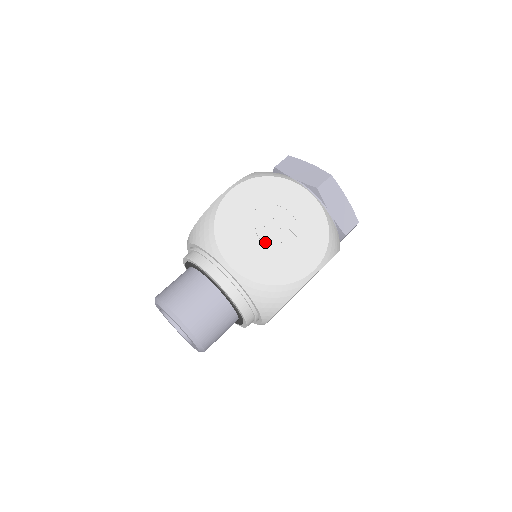
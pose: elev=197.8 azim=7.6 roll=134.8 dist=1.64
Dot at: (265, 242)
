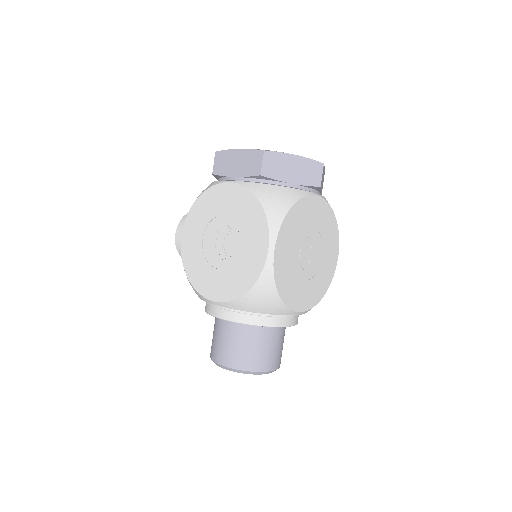
Dot at: (310, 270)
